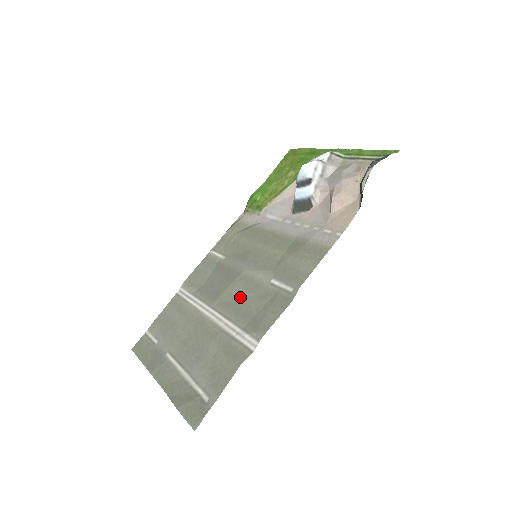
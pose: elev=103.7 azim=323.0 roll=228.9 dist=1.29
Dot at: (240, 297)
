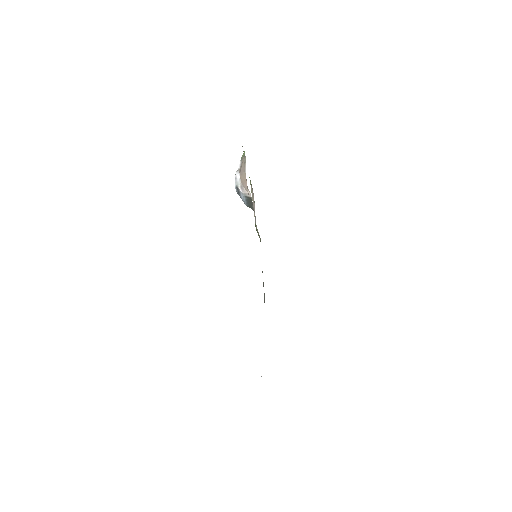
Dot at: occluded
